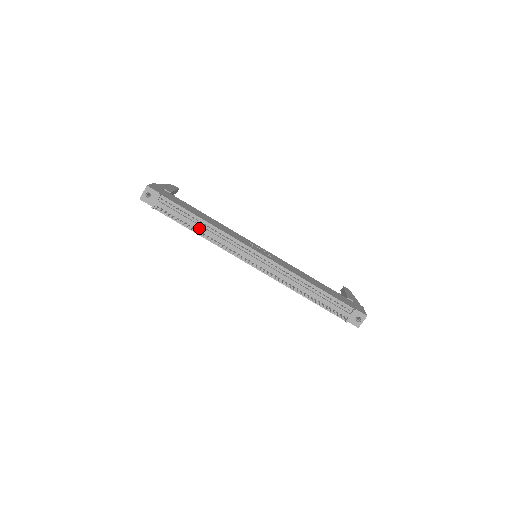
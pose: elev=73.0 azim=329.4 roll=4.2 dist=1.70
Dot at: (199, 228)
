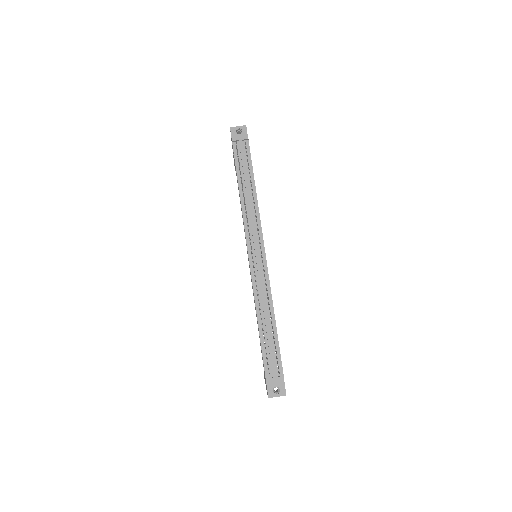
Dot at: (246, 187)
